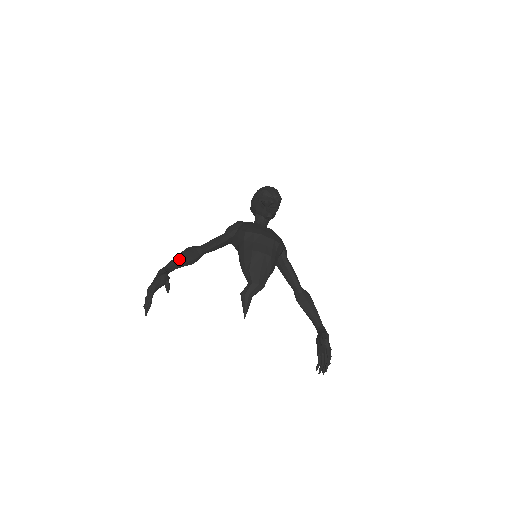
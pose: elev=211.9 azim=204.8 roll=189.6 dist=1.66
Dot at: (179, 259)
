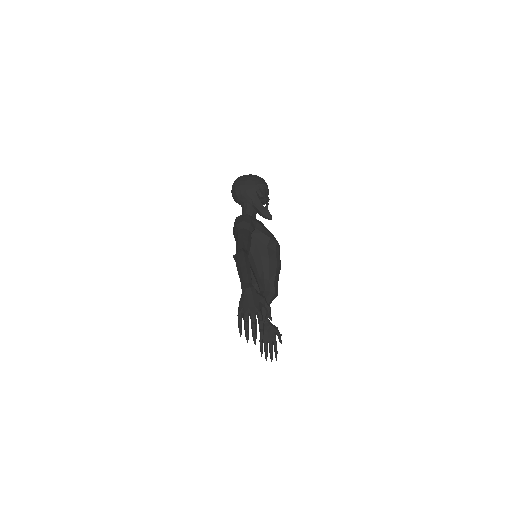
Dot at: (250, 270)
